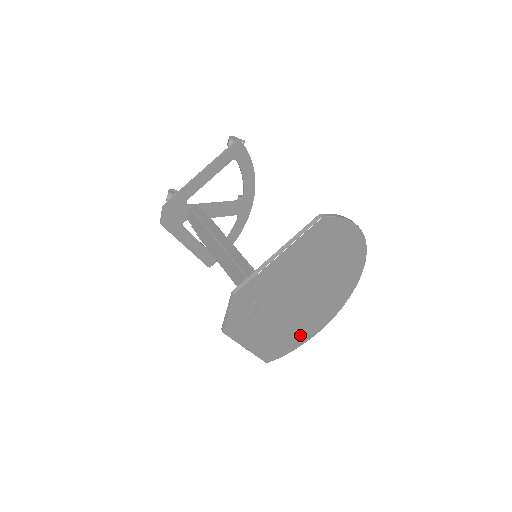
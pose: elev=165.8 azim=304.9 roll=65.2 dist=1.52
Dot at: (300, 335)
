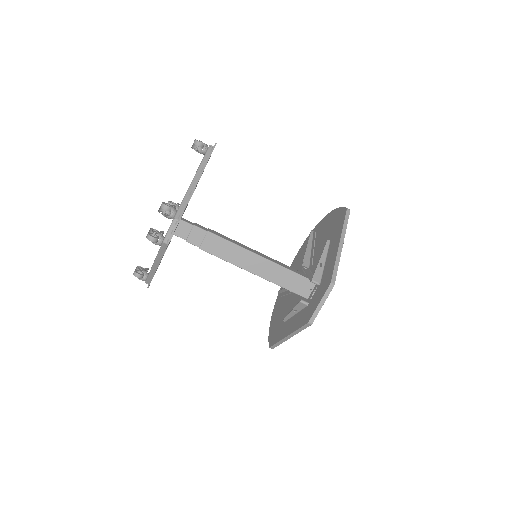
Dot at: occluded
